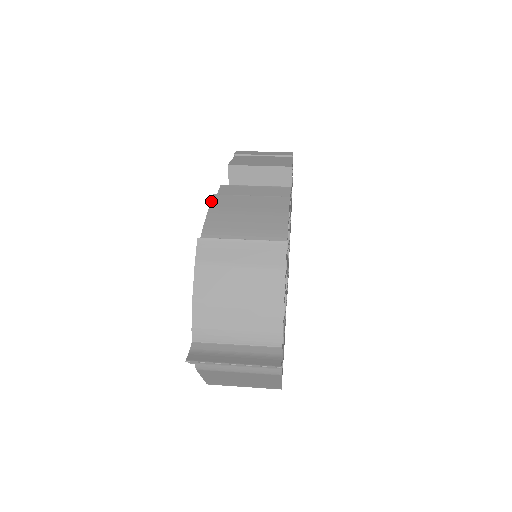
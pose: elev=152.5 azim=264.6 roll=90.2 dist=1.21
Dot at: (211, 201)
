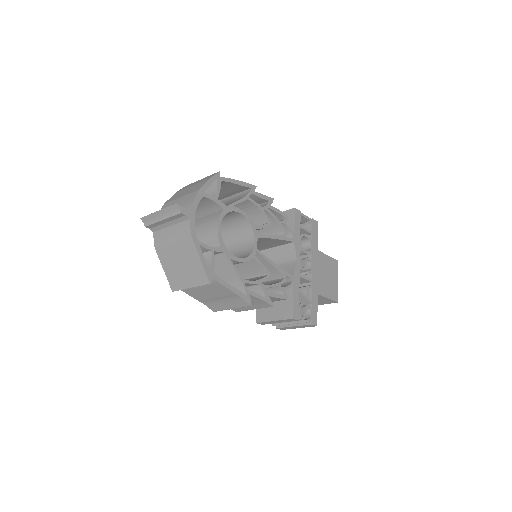
Dot at: occluded
